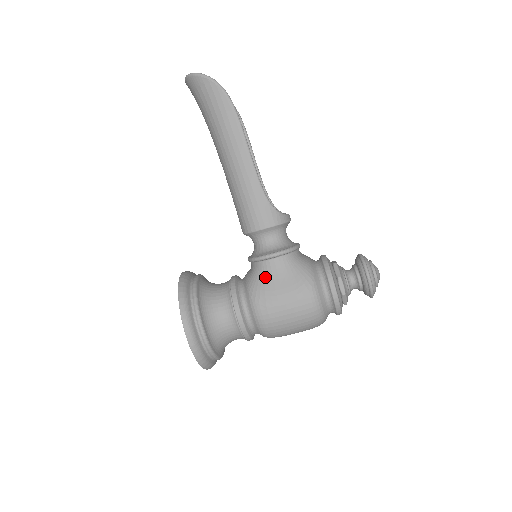
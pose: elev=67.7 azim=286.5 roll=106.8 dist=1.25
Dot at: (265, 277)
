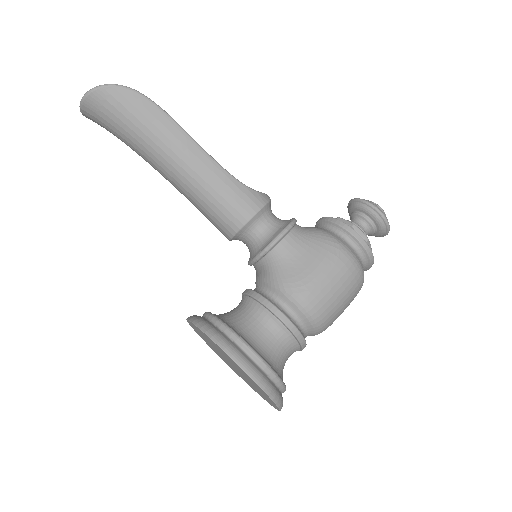
Dot at: (287, 262)
